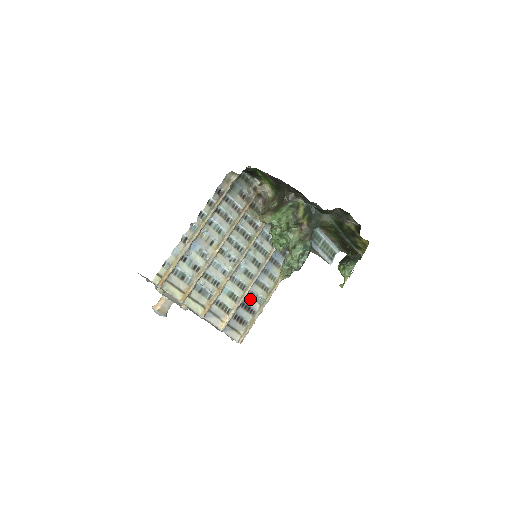
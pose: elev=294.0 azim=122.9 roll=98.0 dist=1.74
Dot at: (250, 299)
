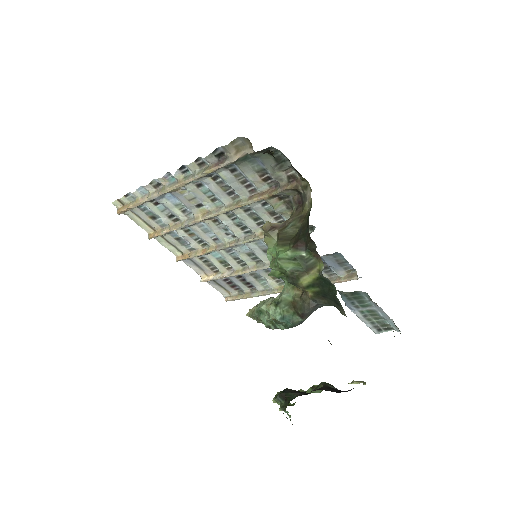
Dot at: (251, 277)
